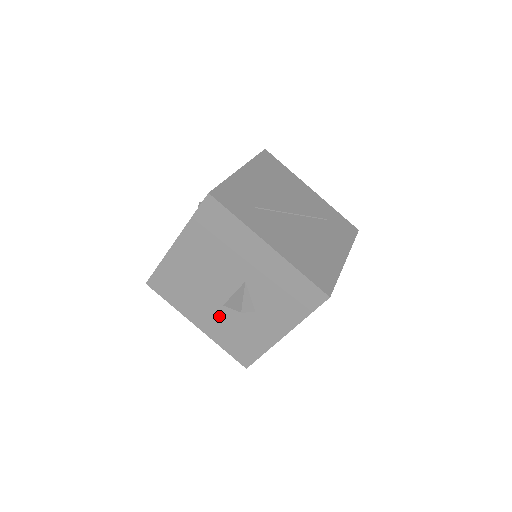
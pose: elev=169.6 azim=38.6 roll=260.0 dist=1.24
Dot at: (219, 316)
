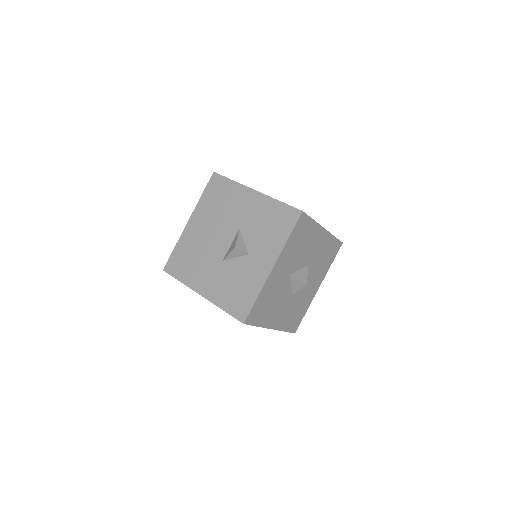
Dot at: (219, 274)
